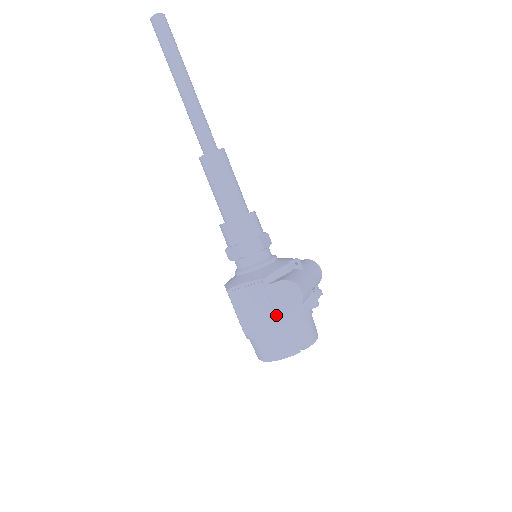
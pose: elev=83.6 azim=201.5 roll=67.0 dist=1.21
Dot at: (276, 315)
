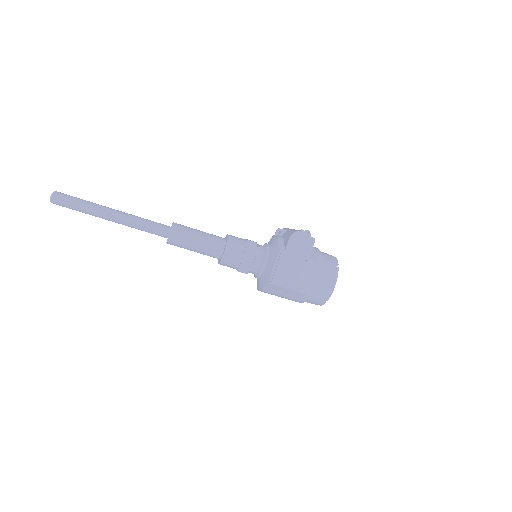
Dot at: (307, 261)
